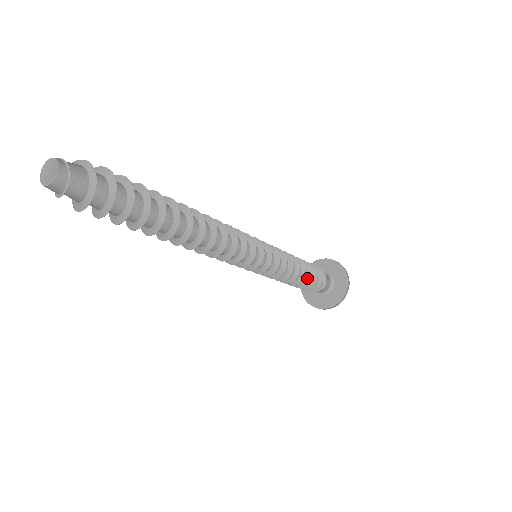
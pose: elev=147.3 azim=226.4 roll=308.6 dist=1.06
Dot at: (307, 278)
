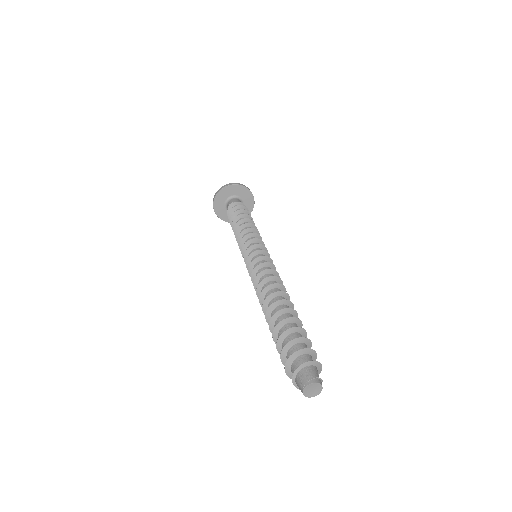
Dot at: occluded
